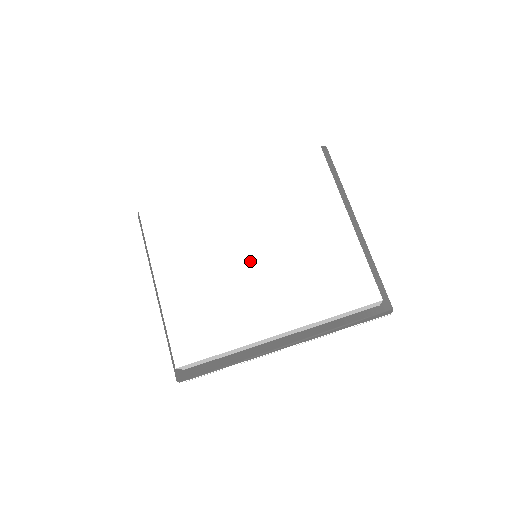
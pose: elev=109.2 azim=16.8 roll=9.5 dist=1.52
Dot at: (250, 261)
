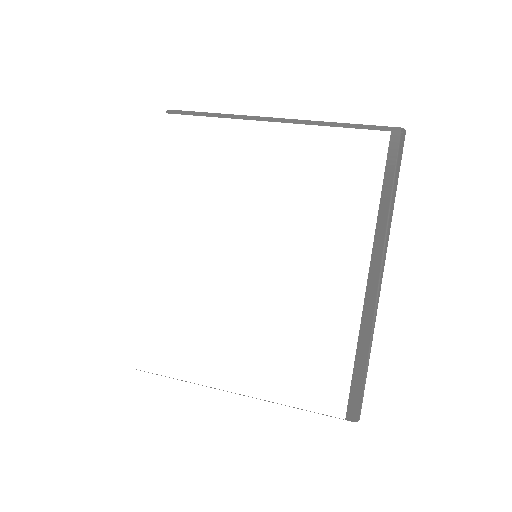
Dot at: (261, 266)
